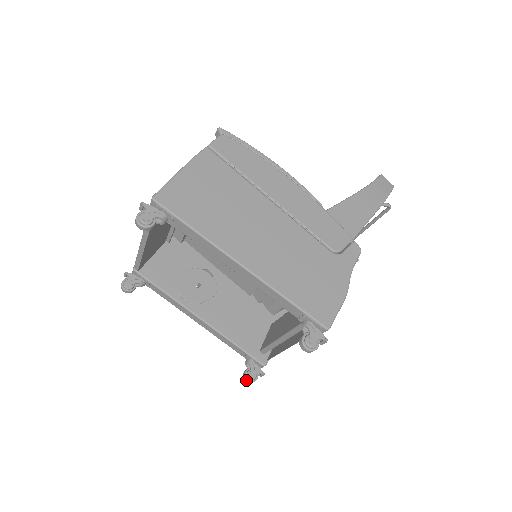
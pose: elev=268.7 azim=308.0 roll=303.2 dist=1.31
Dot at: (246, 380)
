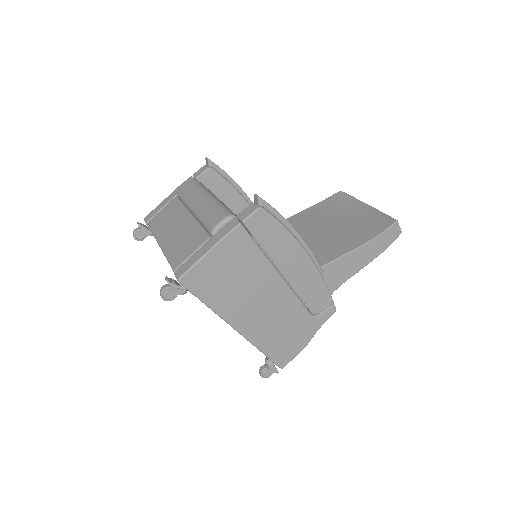
Dot at: occluded
